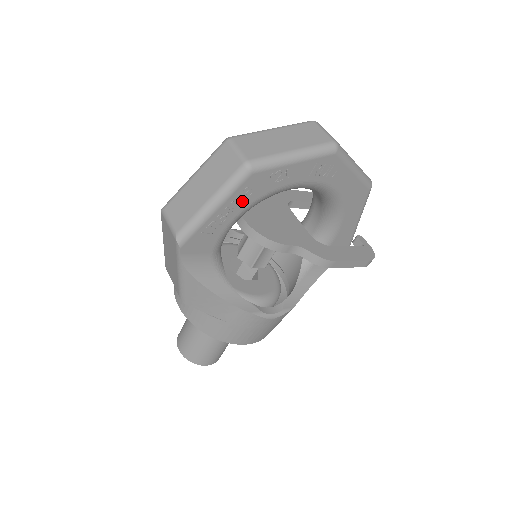
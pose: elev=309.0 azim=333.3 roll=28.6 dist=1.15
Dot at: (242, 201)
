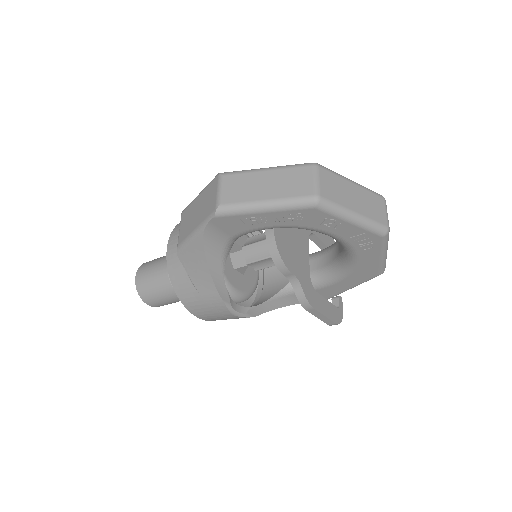
Dot at: (289, 220)
